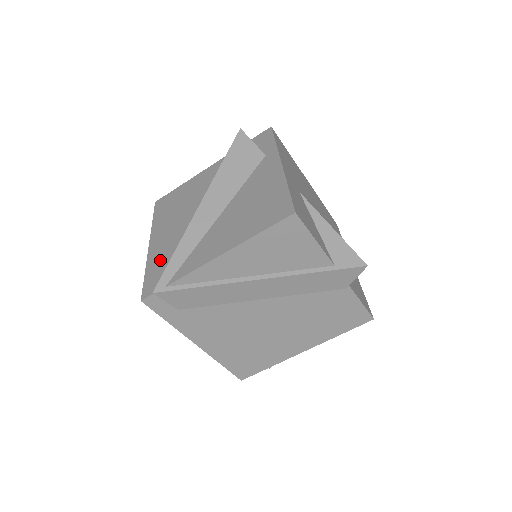
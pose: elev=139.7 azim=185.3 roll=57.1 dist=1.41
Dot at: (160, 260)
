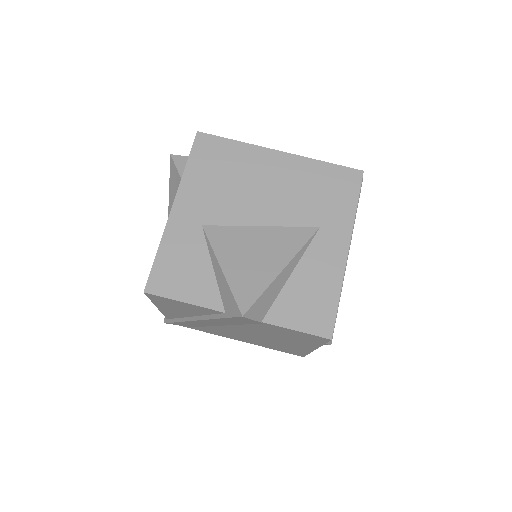
Dot at: occluded
